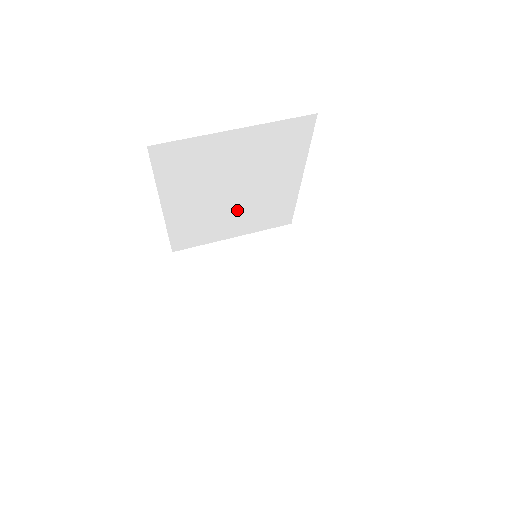
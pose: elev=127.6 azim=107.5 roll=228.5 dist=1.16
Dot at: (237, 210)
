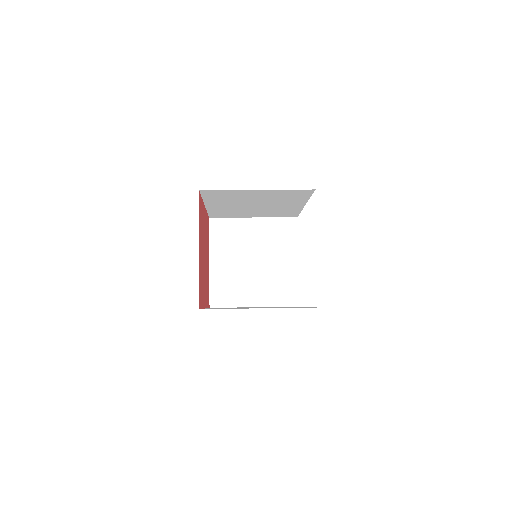
Dot at: (257, 210)
